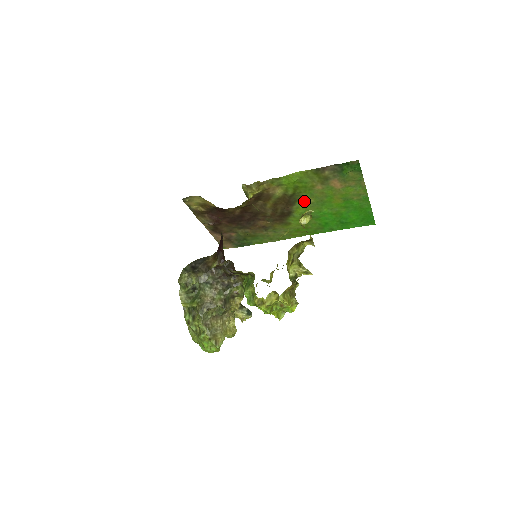
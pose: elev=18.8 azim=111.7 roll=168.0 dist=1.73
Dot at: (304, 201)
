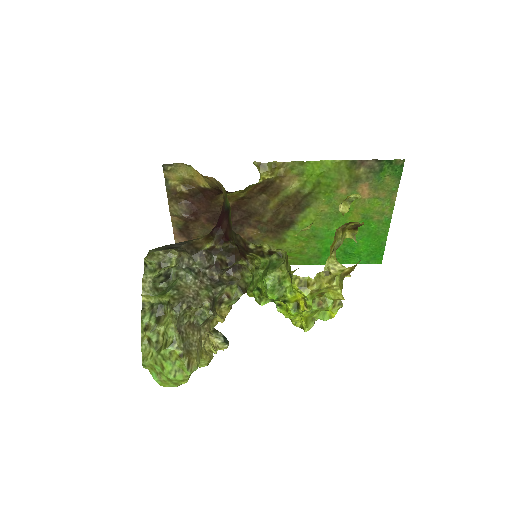
Dot at: (316, 208)
